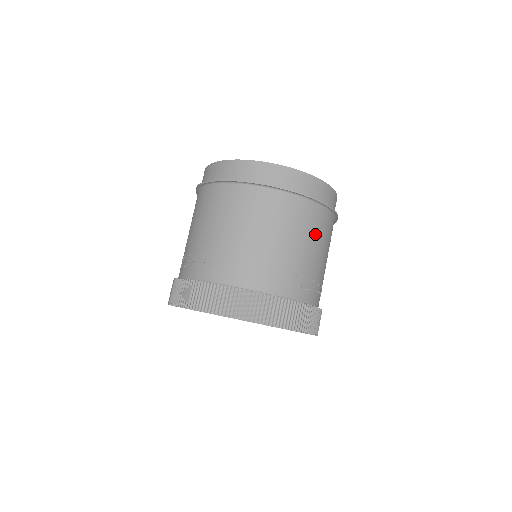
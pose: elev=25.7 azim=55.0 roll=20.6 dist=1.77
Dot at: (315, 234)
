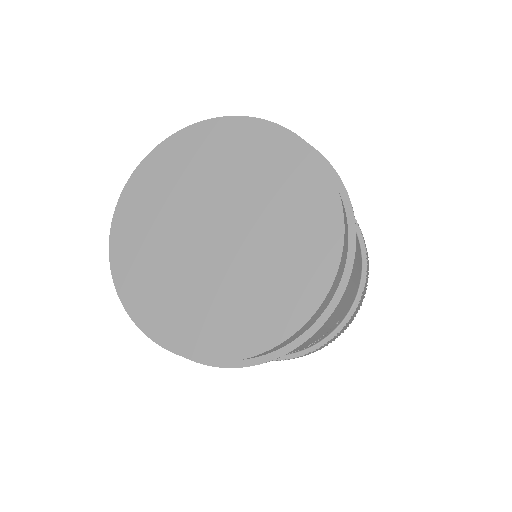
Dot at: occluded
